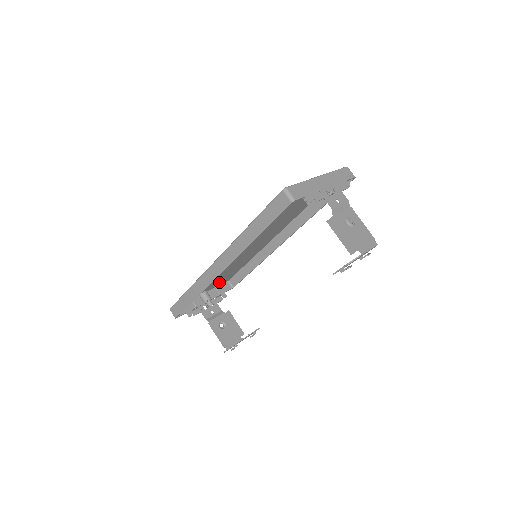
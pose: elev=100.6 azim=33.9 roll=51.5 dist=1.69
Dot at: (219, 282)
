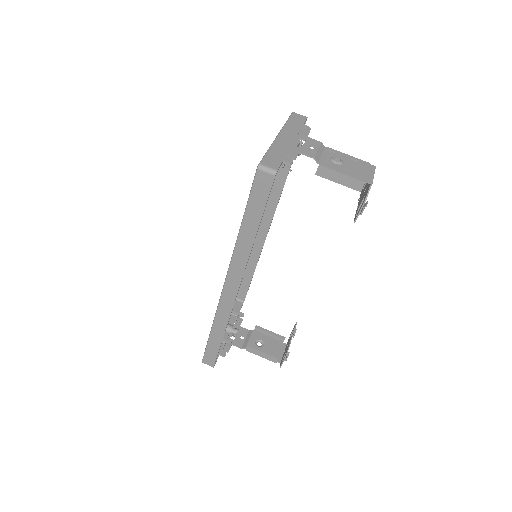
Dot at: occluded
